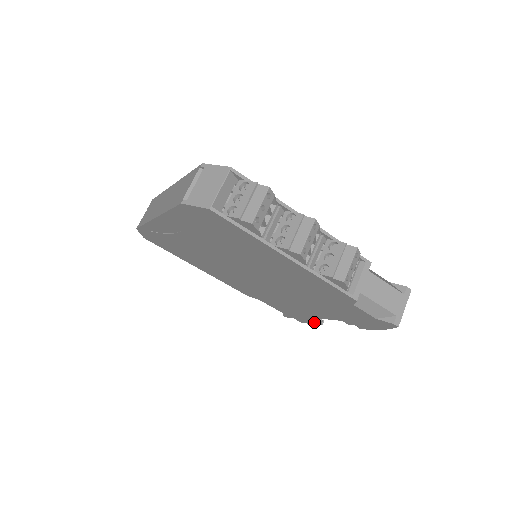
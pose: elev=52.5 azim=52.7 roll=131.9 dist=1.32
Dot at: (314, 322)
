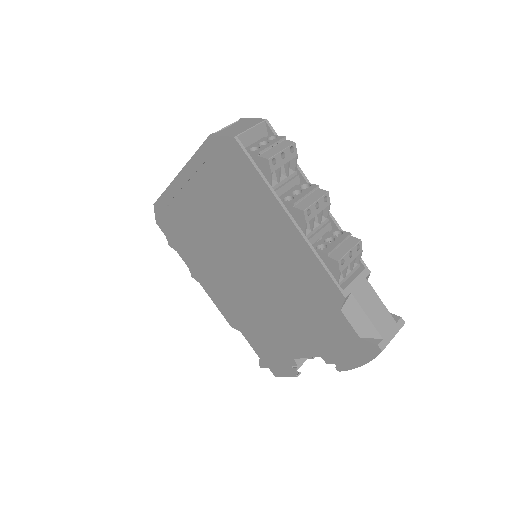
Dot at: (290, 371)
